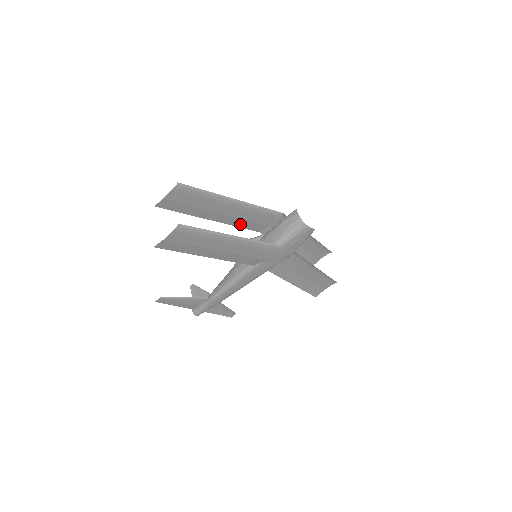
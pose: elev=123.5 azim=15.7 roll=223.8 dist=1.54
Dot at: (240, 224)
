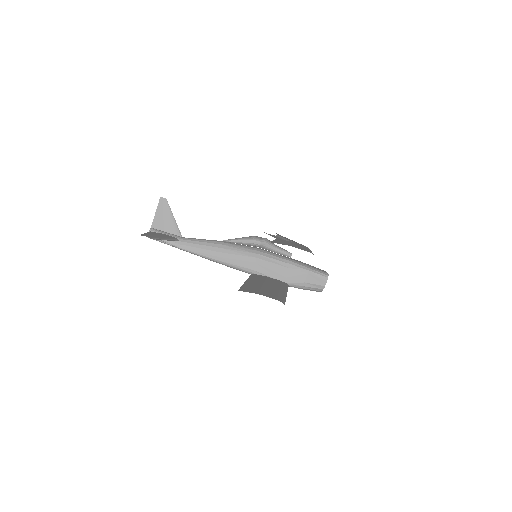
Dot at: occluded
